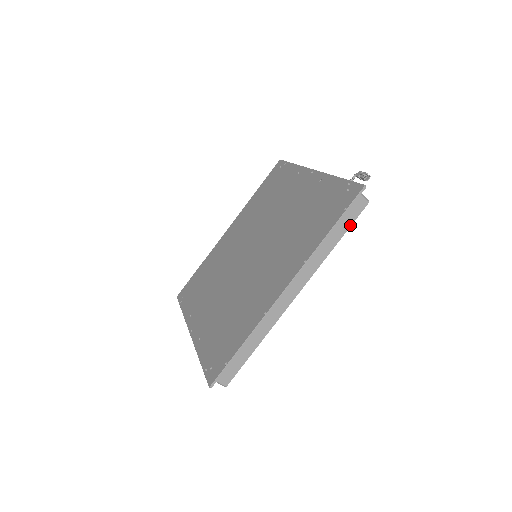
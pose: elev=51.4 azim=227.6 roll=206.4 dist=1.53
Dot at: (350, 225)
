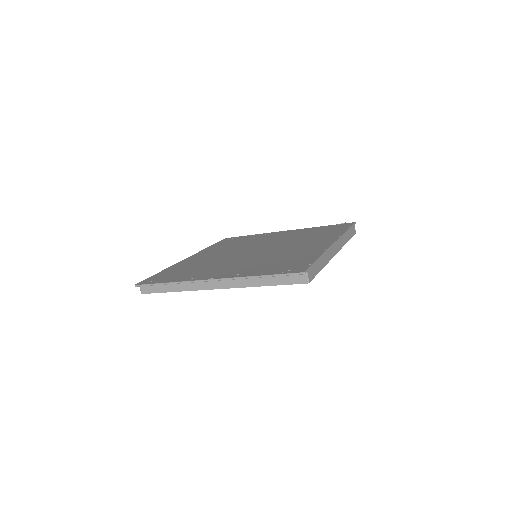
Dot at: (351, 237)
